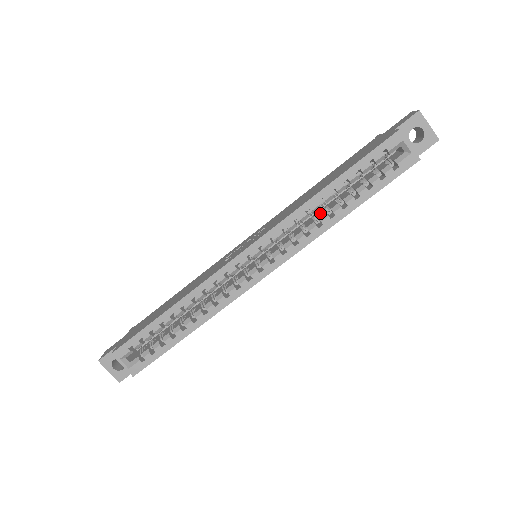
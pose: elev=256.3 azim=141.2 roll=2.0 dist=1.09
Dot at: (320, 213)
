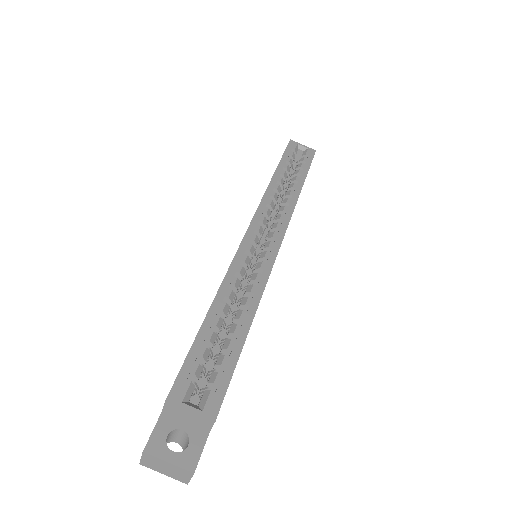
Dot at: occluded
